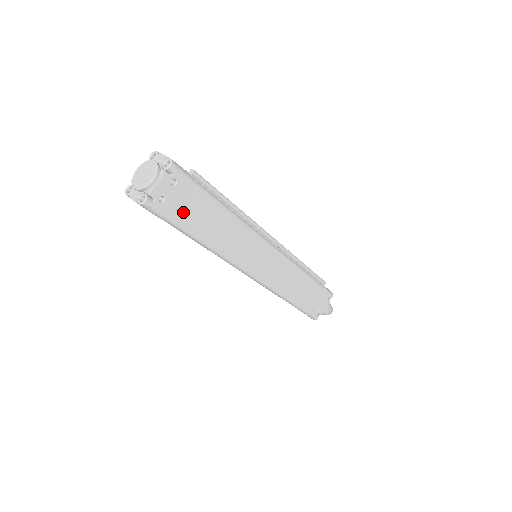
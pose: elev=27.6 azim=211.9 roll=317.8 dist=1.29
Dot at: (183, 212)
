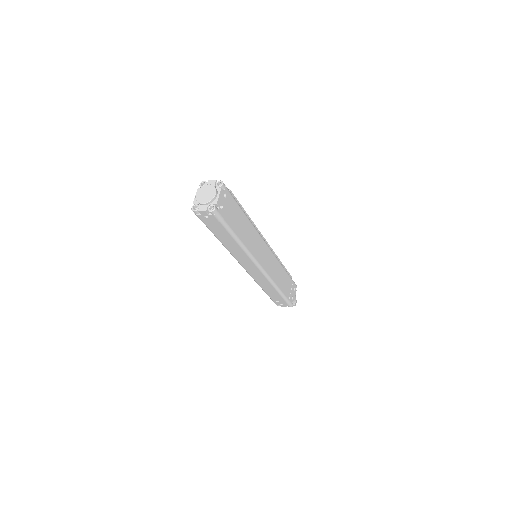
Dot at: (230, 217)
